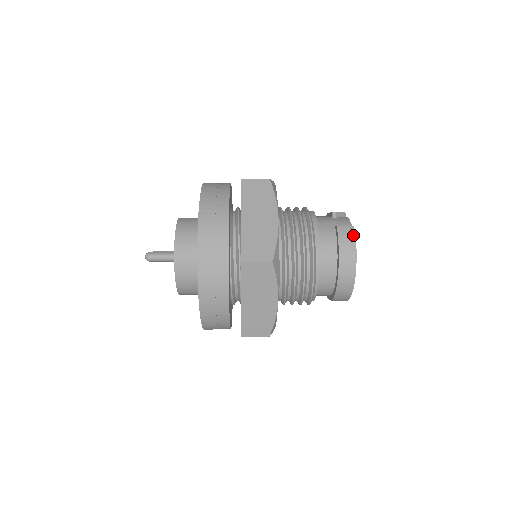
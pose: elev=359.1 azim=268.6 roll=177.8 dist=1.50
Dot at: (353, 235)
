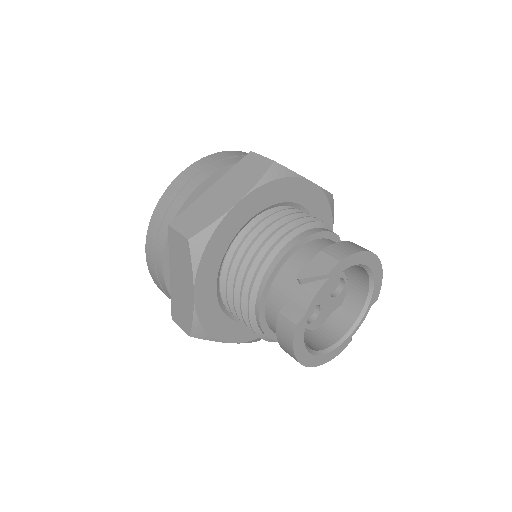
Dot at: (291, 337)
